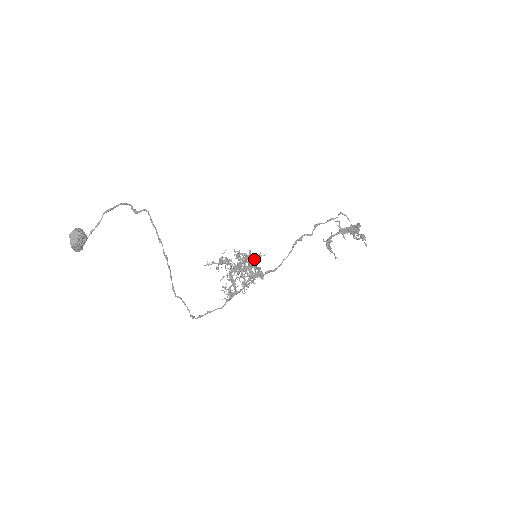
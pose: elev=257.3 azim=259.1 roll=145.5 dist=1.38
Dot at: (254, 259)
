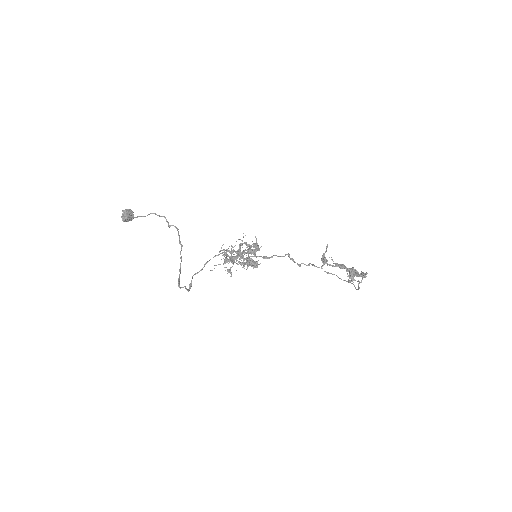
Dot at: (253, 249)
